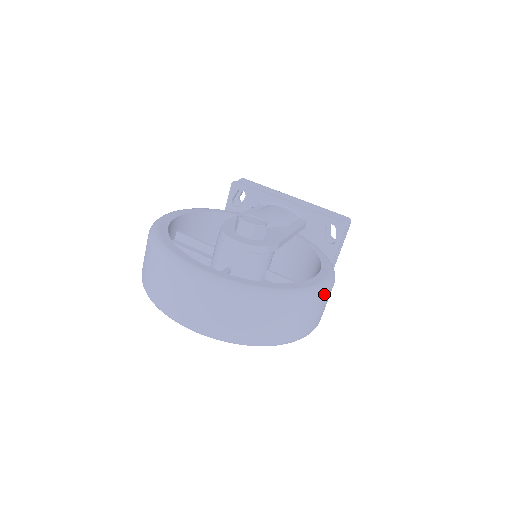
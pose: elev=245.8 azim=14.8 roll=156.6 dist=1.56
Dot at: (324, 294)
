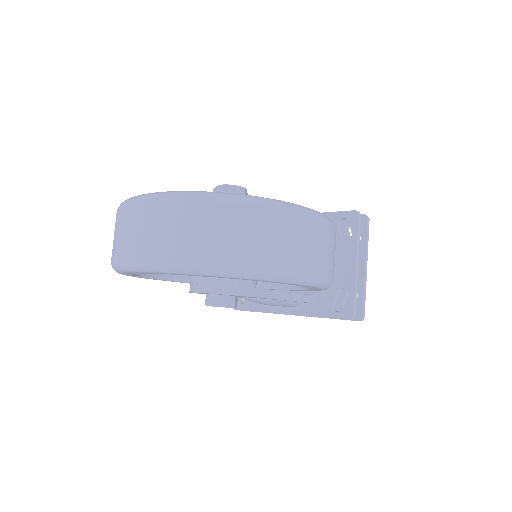
Dot at: (306, 215)
